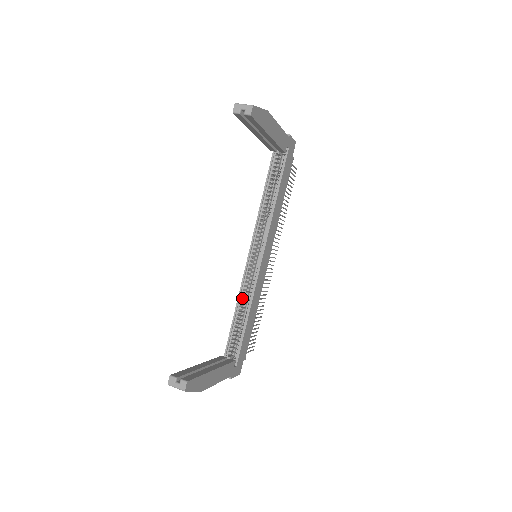
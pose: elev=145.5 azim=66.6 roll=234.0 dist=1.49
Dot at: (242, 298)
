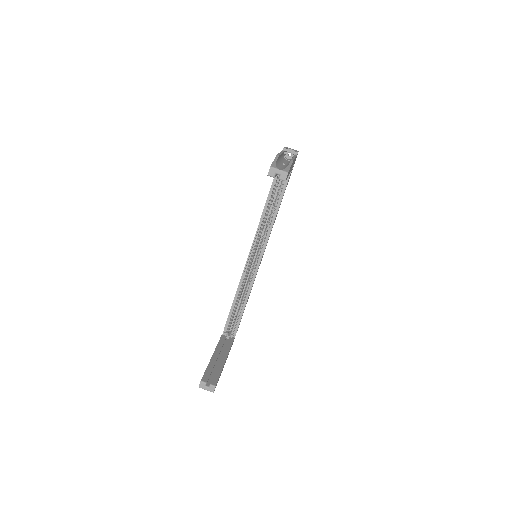
Dot at: (240, 287)
